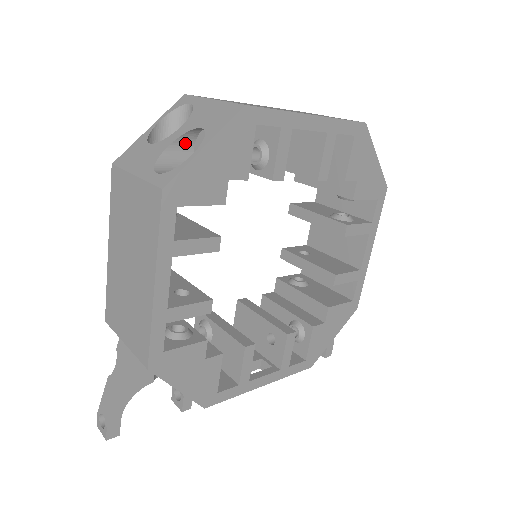
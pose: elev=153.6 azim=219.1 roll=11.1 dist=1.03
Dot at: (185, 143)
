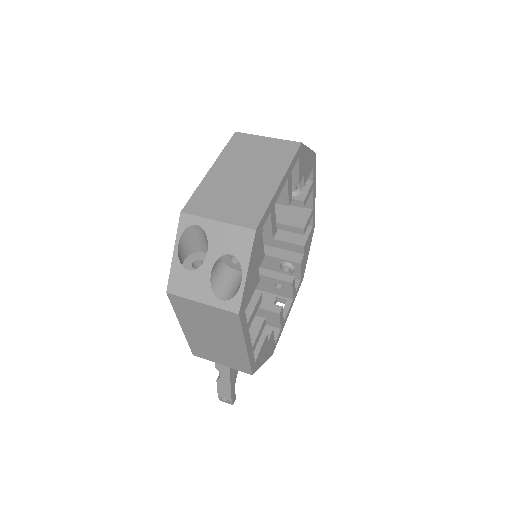
Dot at: (216, 261)
